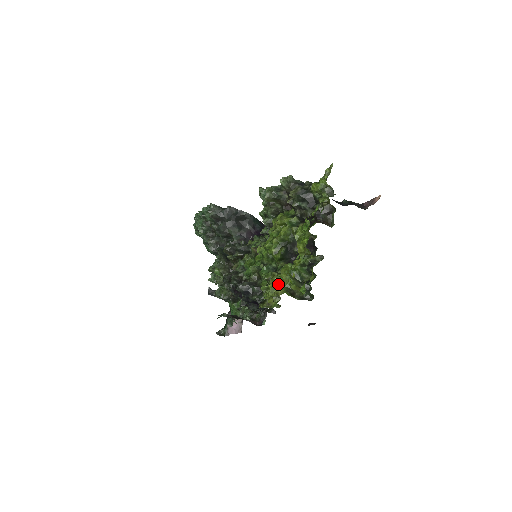
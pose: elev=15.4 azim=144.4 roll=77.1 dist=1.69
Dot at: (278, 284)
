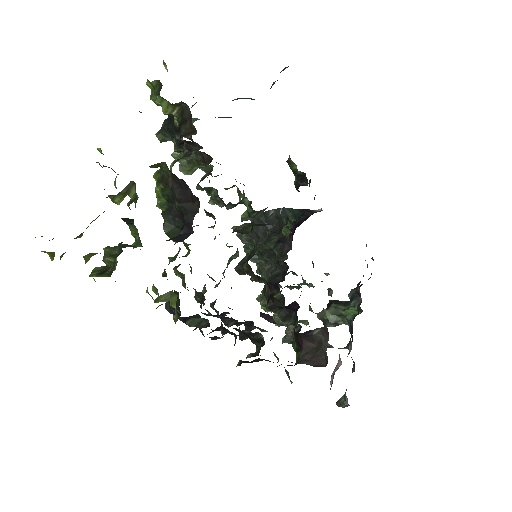
Dot at: (115, 269)
